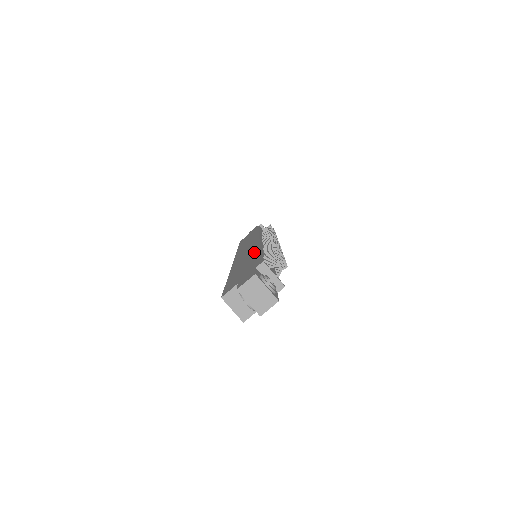
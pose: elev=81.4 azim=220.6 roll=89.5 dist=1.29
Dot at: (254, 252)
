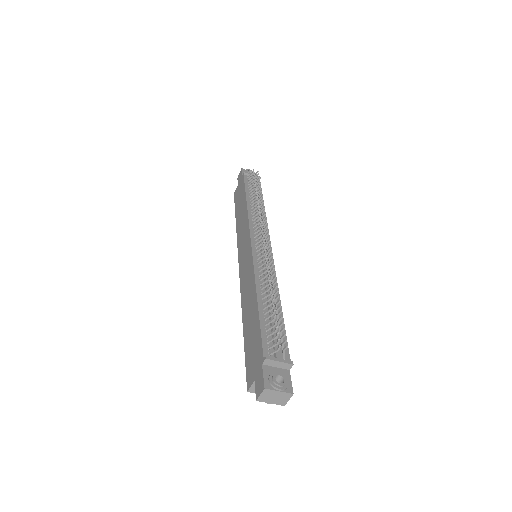
Dot at: (253, 295)
